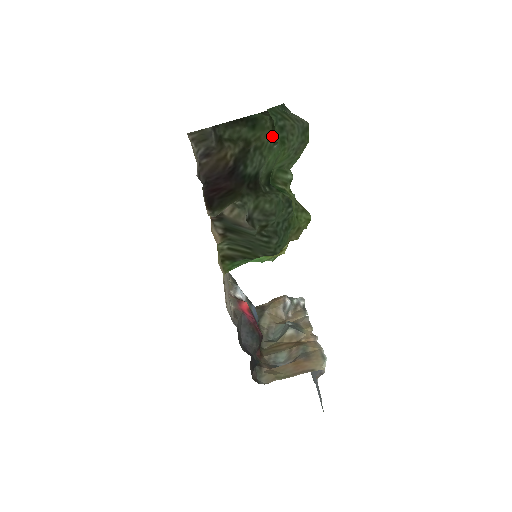
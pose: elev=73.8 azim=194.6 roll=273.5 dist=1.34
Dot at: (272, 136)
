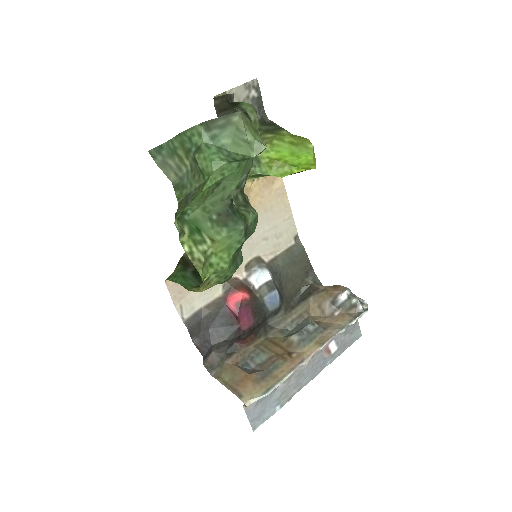
Dot at: occluded
